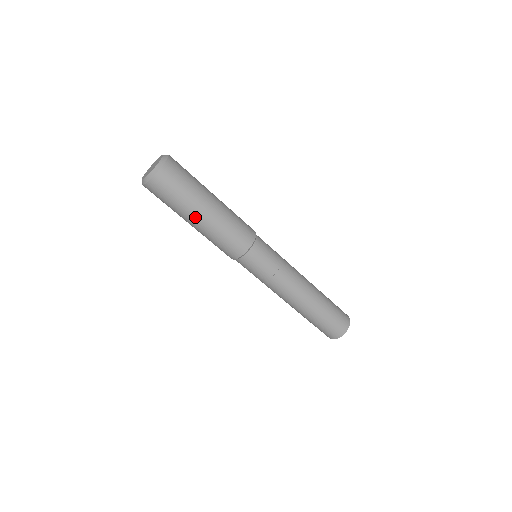
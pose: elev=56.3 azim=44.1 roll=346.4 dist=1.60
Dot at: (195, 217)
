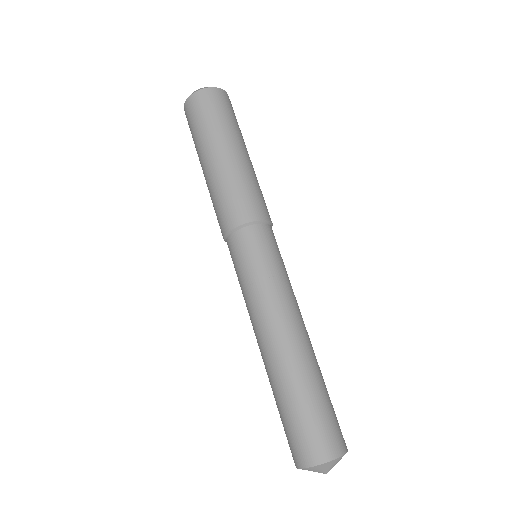
Dot at: (207, 156)
